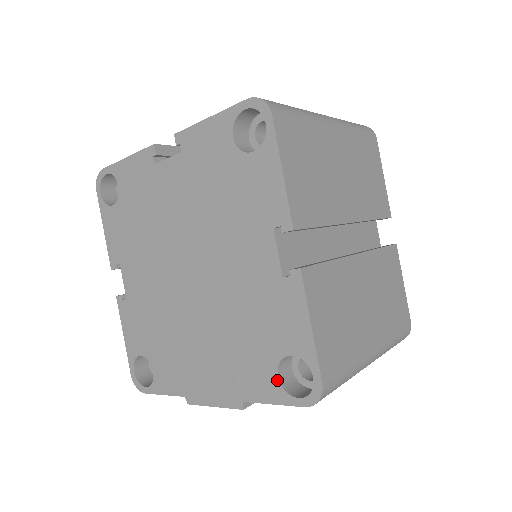
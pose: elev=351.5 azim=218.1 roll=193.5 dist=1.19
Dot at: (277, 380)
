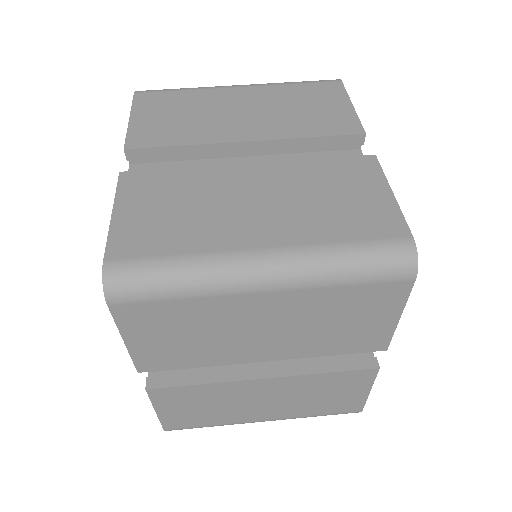
Dot at: occluded
